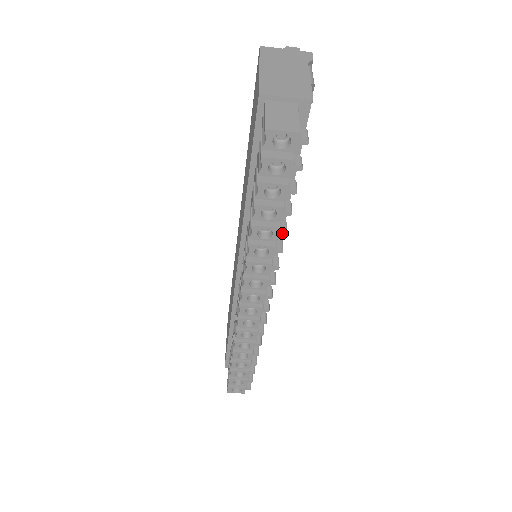
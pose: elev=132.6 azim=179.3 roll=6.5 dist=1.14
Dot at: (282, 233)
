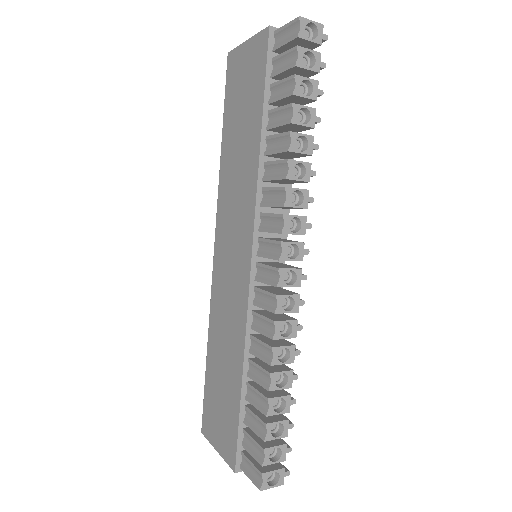
Dot at: (314, 146)
